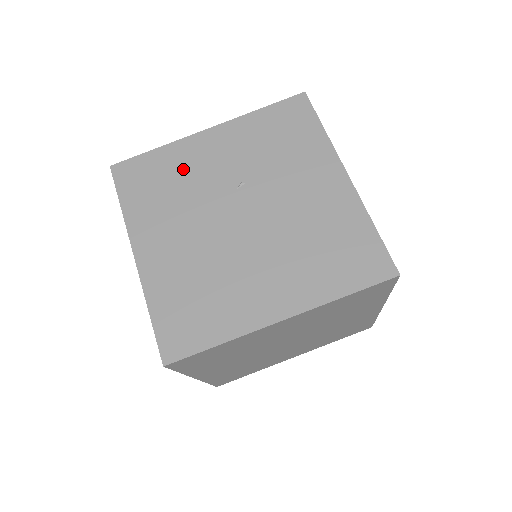
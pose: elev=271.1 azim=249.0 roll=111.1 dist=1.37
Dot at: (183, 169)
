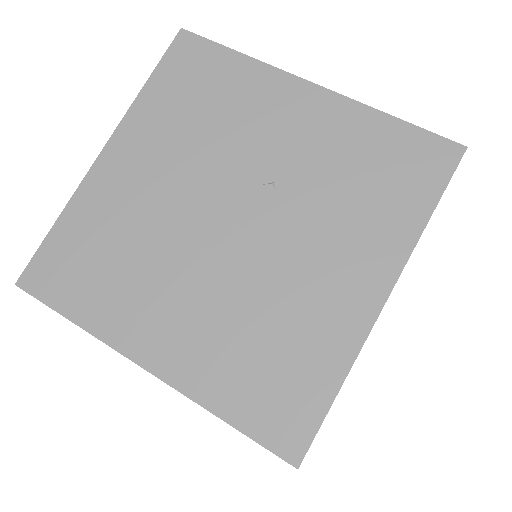
Dot at: (238, 105)
